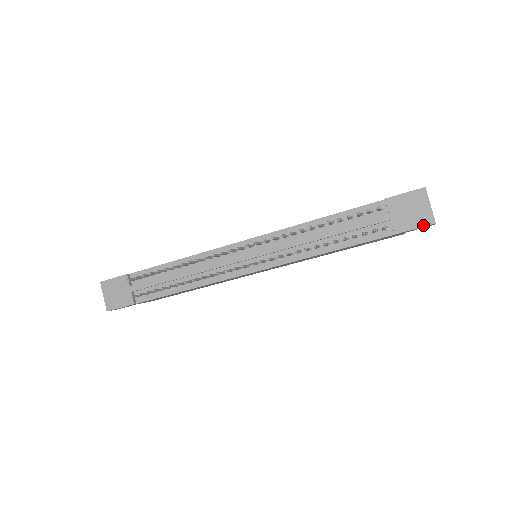
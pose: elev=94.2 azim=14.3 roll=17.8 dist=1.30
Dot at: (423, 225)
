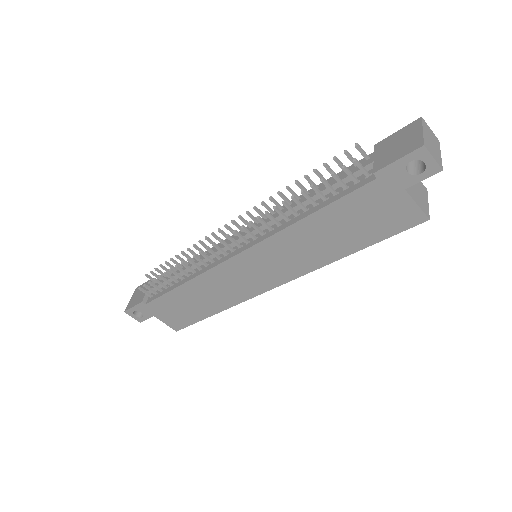
Dot at: (408, 152)
